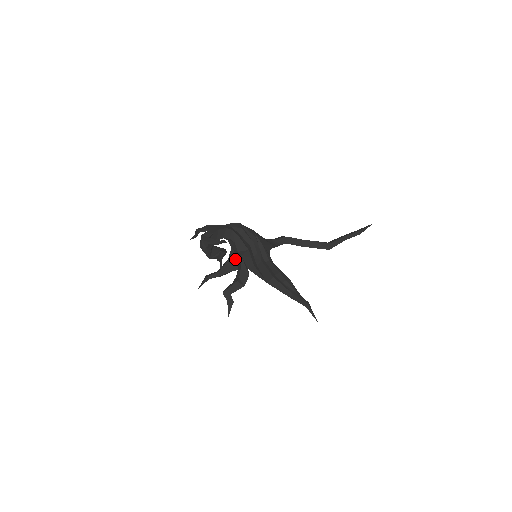
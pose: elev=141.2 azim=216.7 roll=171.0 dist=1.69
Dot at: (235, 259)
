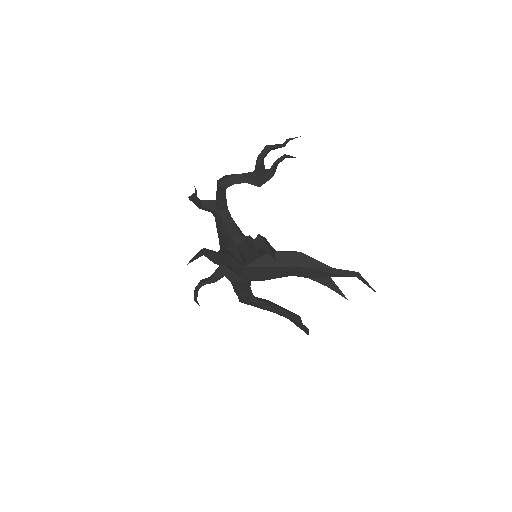
Dot at: (233, 249)
